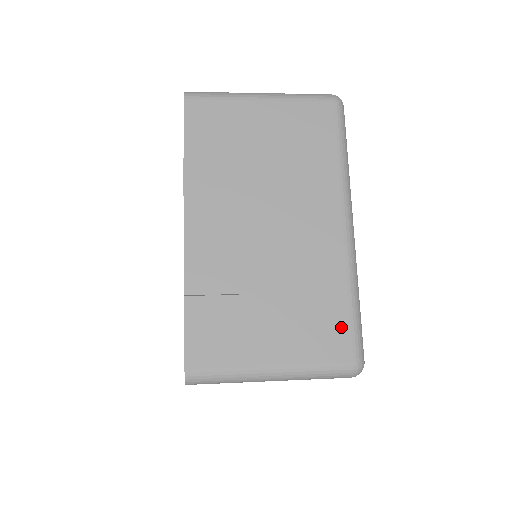
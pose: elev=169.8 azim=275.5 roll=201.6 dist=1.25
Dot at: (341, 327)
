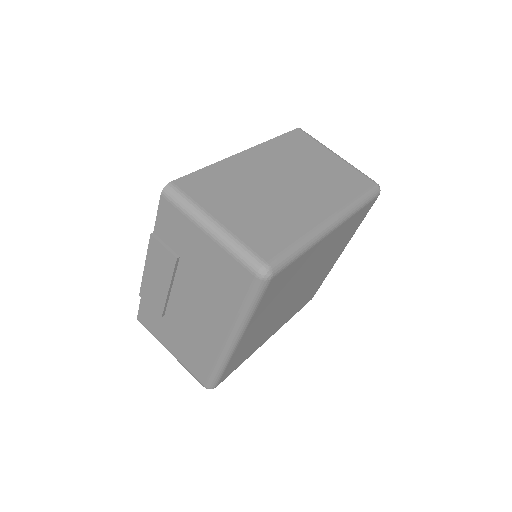
Dot at: (204, 371)
